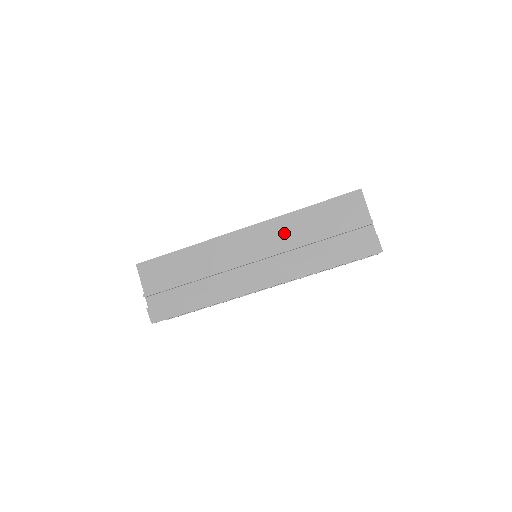
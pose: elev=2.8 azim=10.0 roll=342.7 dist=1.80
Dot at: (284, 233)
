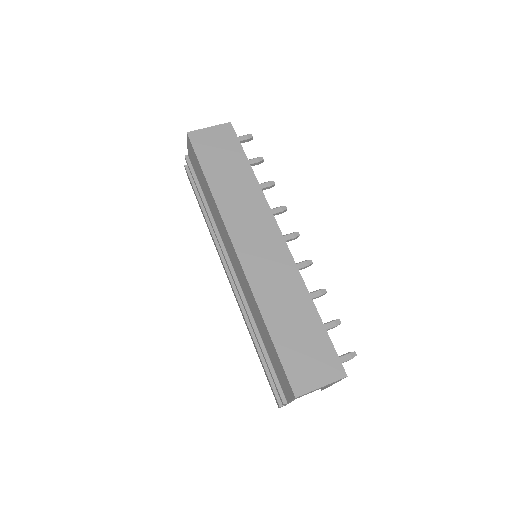
Dot at: (249, 298)
